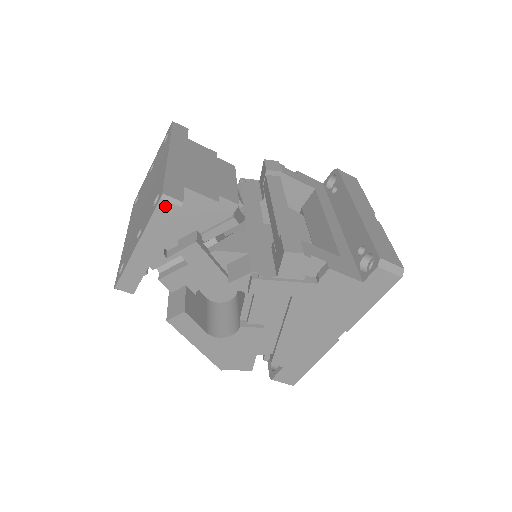
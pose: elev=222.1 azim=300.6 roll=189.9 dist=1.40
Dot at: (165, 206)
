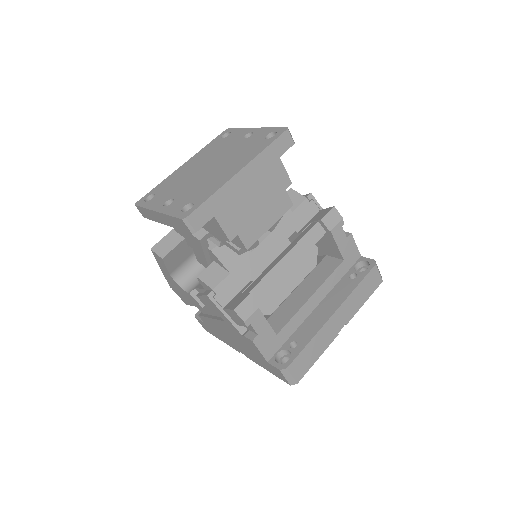
Dot at: (183, 223)
